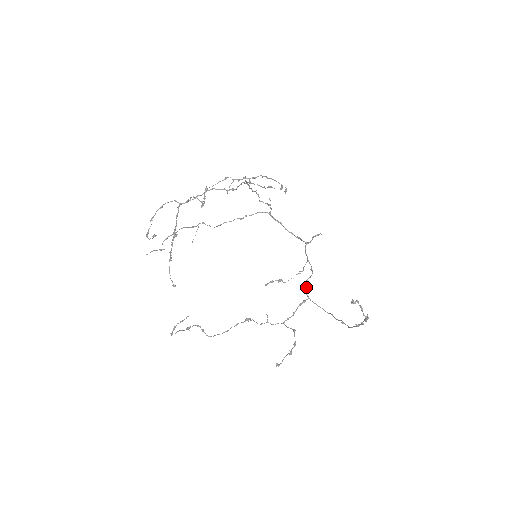
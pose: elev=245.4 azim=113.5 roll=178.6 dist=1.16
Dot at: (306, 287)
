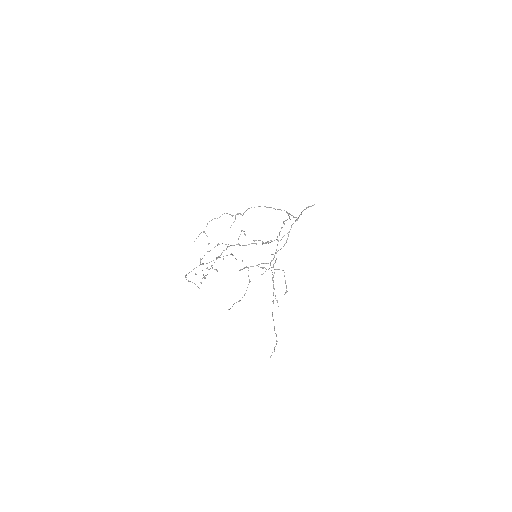
Dot at: occluded
